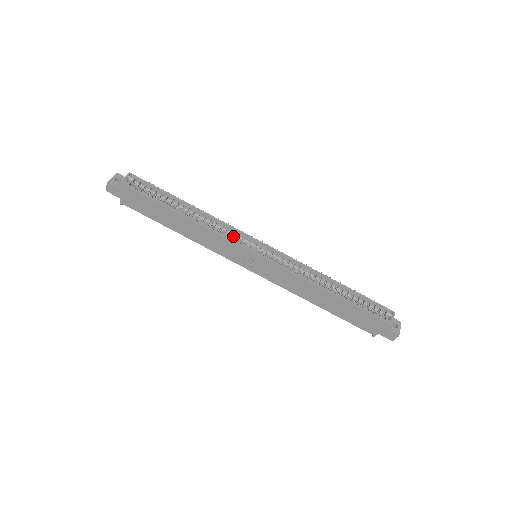
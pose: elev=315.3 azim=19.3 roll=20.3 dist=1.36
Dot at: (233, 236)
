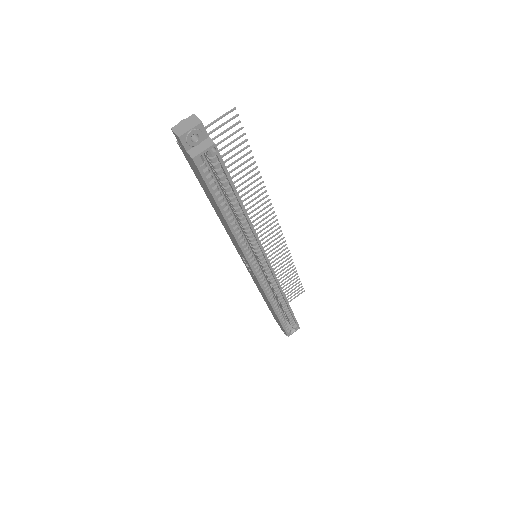
Dot at: occluded
